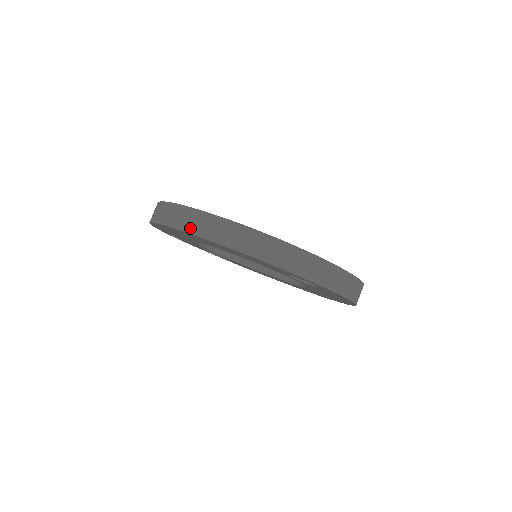
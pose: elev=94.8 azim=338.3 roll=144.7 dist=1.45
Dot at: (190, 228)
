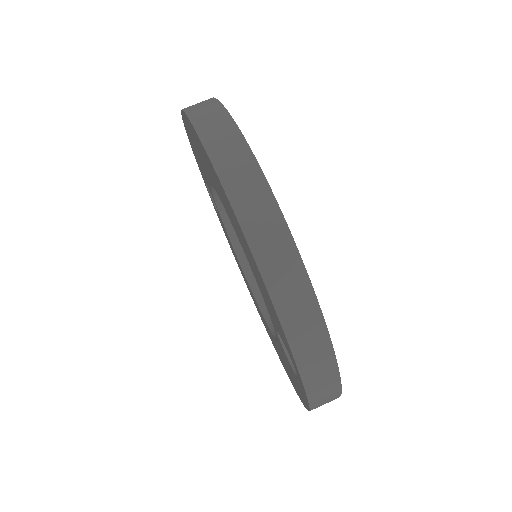
Dot at: (231, 183)
